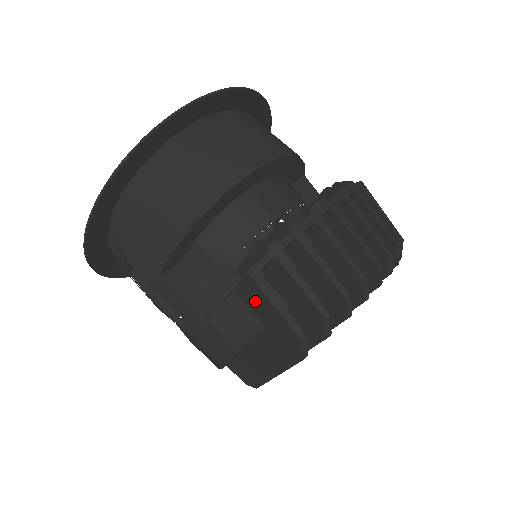
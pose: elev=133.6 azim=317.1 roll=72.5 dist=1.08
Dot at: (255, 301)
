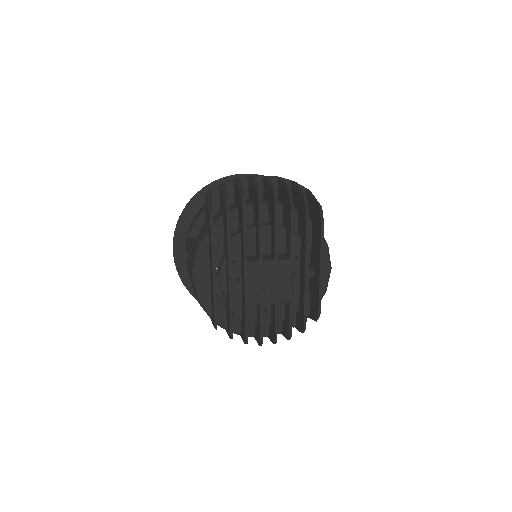
Dot at: (206, 213)
